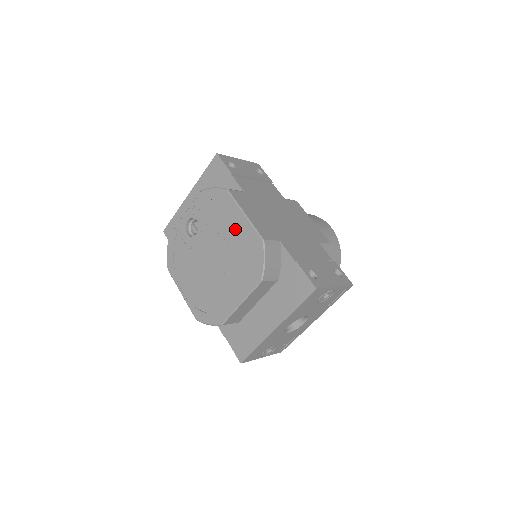
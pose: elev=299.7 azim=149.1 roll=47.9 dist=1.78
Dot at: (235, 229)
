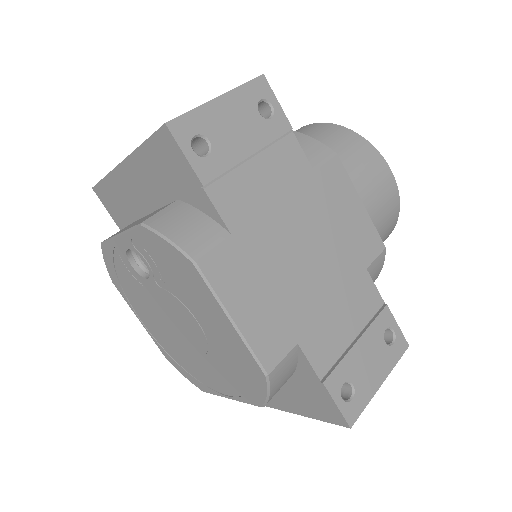
Dot at: (215, 325)
